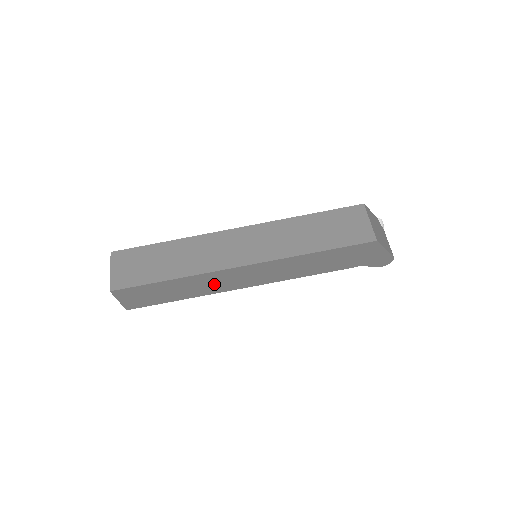
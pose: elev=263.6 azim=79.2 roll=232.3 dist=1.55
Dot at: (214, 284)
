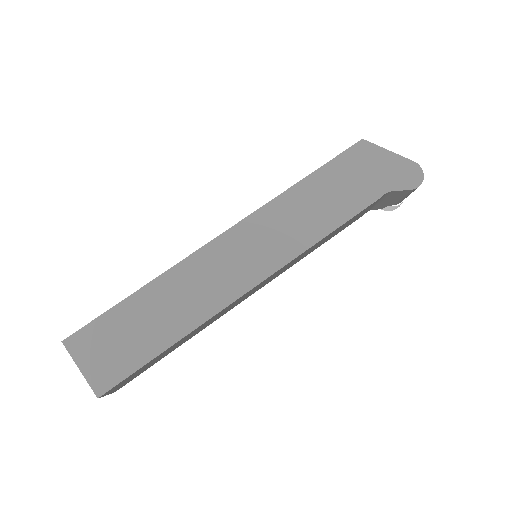
Dot at: (204, 288)
